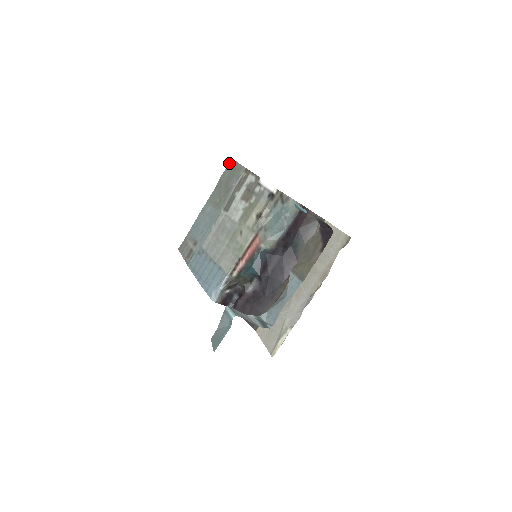
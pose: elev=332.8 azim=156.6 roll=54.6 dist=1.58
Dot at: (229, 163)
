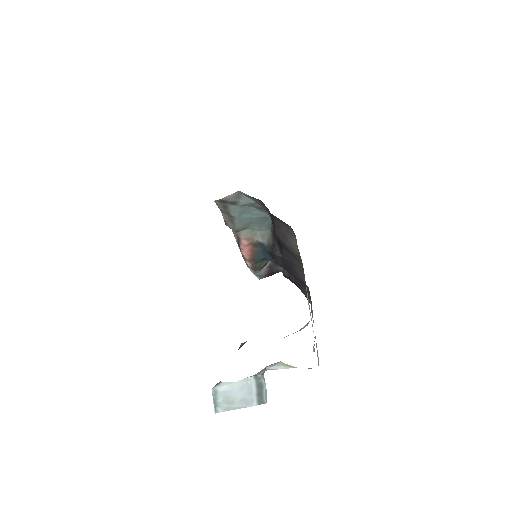
Dot at: occluded
